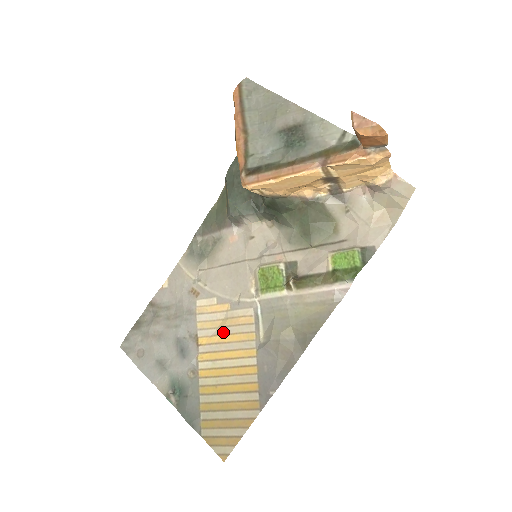
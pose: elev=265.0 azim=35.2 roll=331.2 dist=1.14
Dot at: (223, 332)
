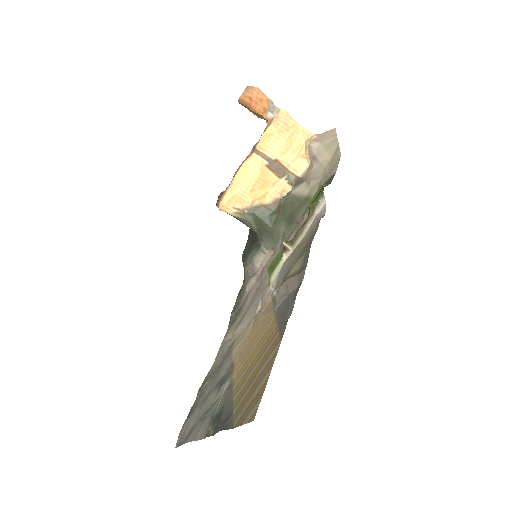
Dot at: (250, 335)
